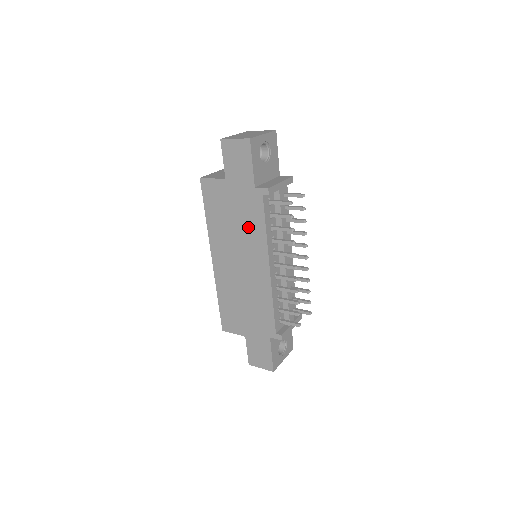
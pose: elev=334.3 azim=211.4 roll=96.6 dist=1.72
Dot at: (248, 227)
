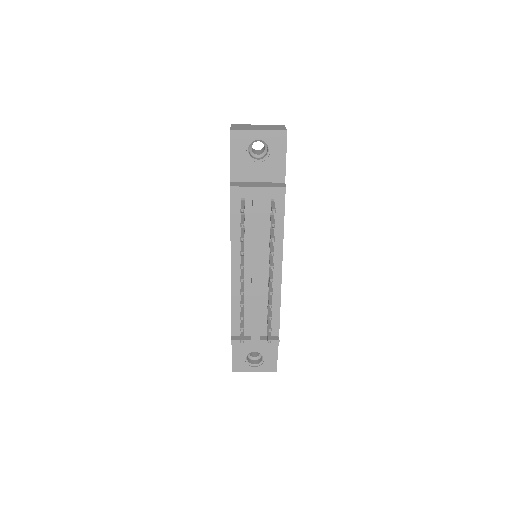
Dot at: occluded
